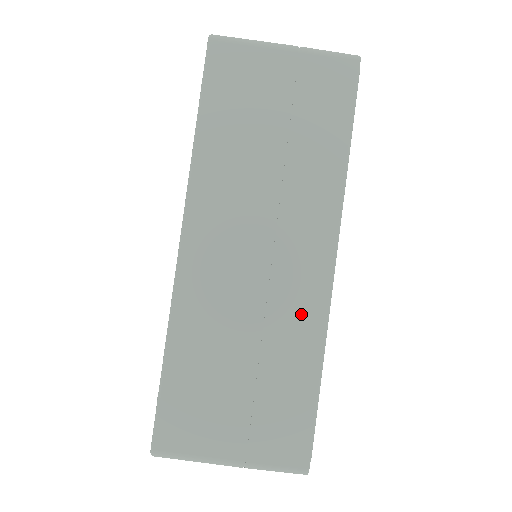
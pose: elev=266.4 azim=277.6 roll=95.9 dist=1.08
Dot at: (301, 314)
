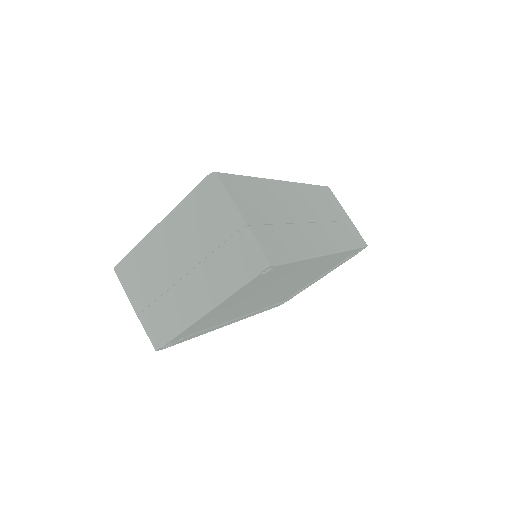
Dot at: (309, 242)
